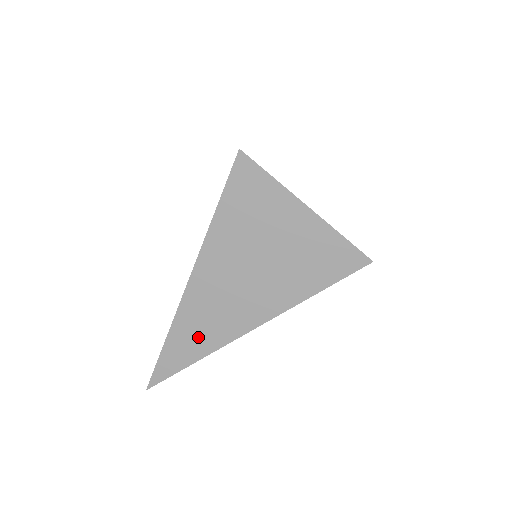
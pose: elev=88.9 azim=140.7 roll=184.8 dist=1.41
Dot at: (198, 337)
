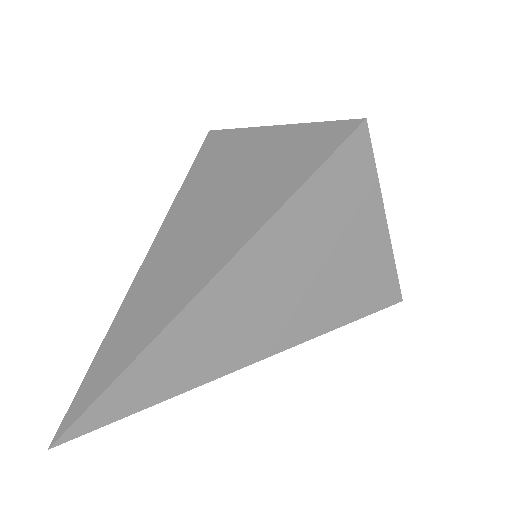
Dot at: (147, 315)
